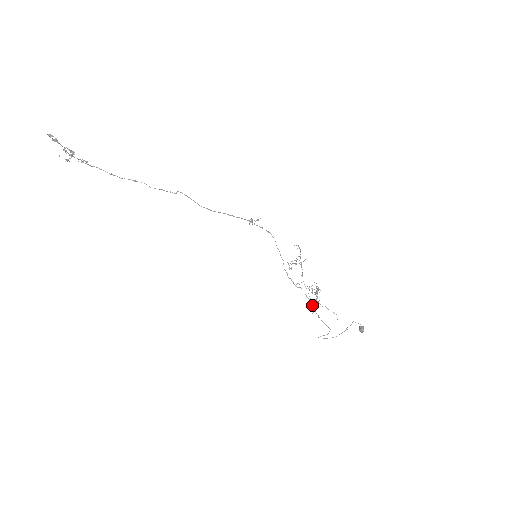
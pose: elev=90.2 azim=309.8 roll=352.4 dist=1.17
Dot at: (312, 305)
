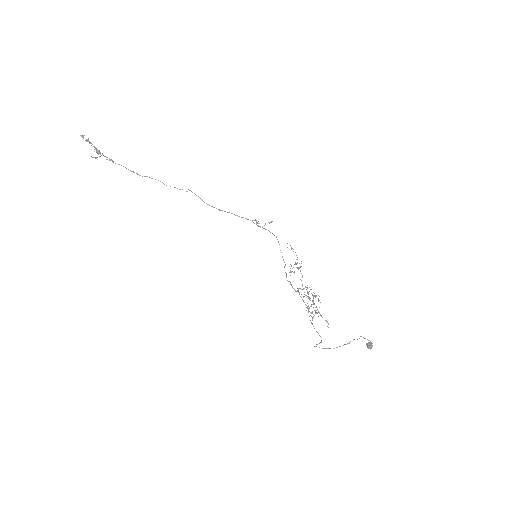
Dot at: (309, 311)
